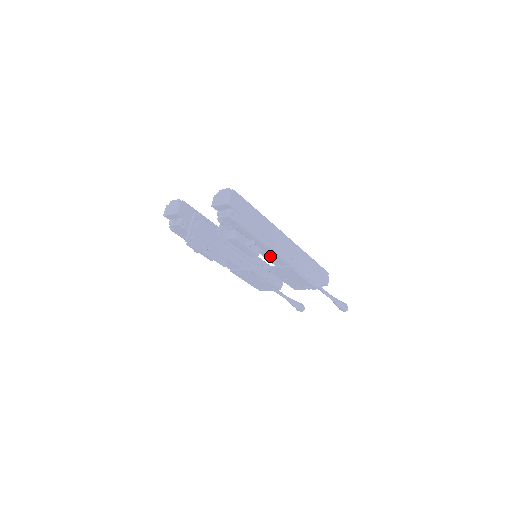
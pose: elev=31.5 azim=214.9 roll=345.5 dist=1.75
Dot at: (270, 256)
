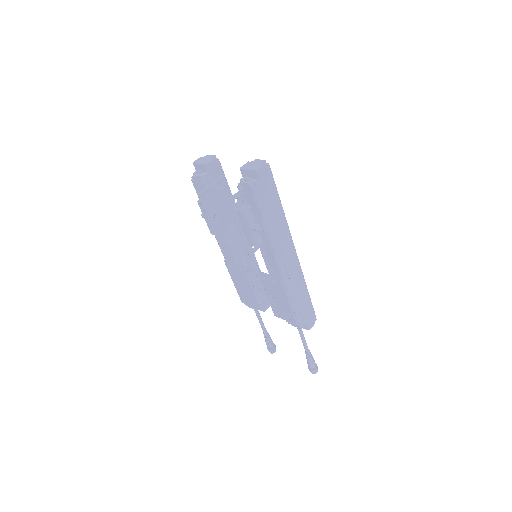
Dot at: (268, 258)
